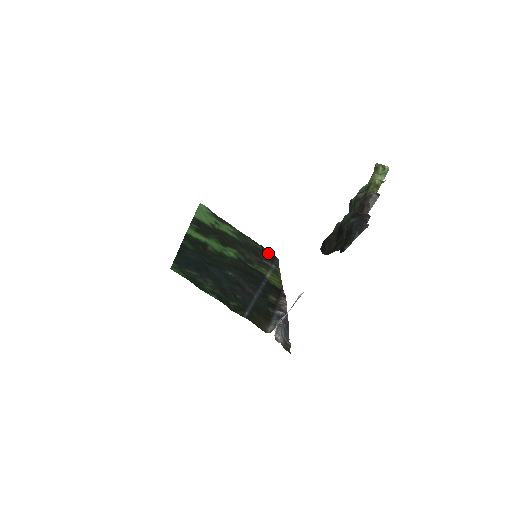
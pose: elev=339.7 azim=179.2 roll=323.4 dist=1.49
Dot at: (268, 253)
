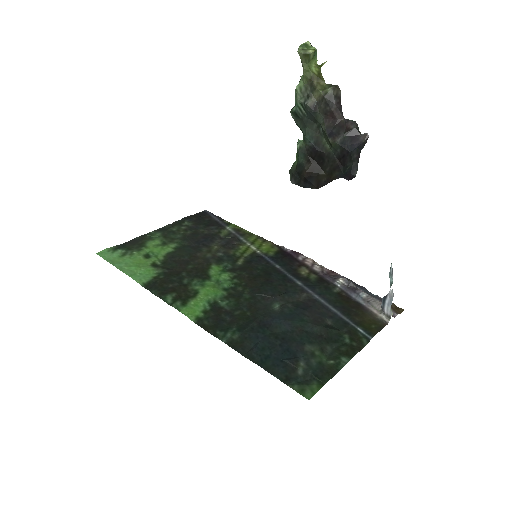
Dot at: (199, 218)
